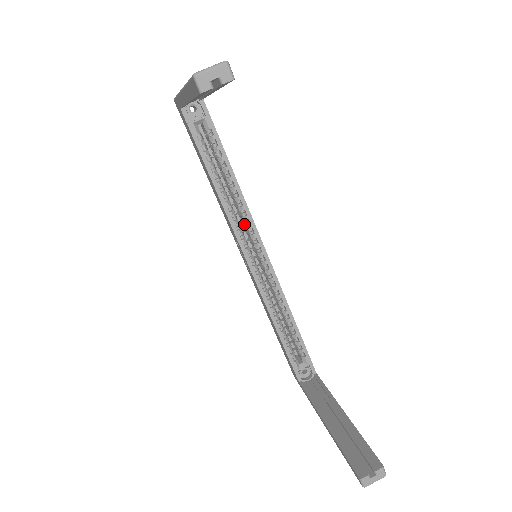
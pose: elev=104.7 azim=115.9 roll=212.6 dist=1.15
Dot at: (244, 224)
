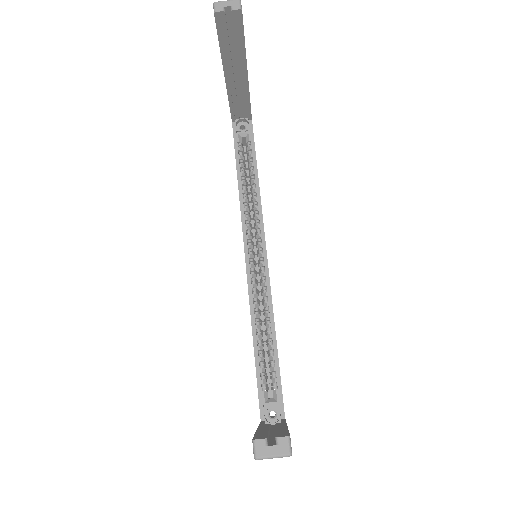
Dot at: (255, 226)
